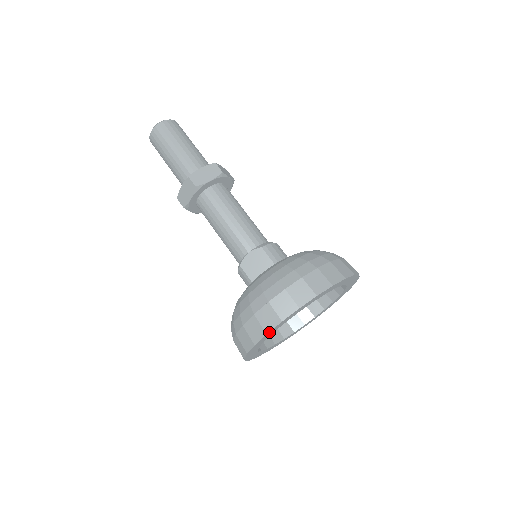
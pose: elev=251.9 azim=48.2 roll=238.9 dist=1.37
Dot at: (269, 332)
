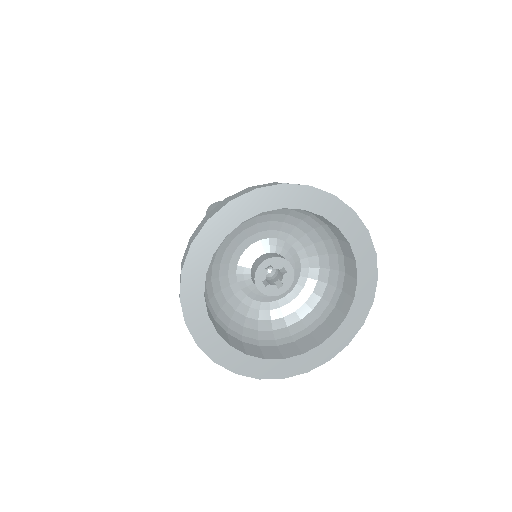
Dot at: (212, 219)
